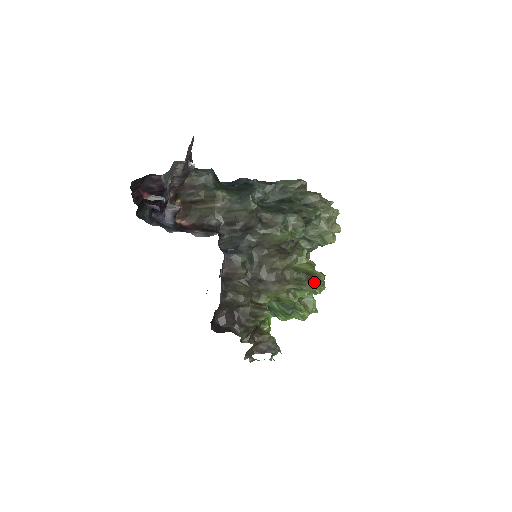
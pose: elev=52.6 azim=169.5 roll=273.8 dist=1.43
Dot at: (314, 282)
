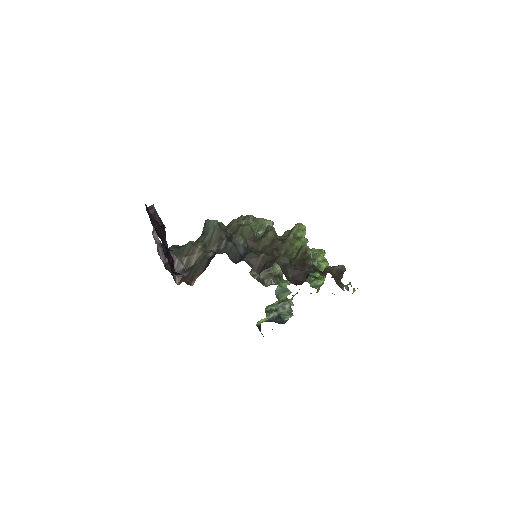
Dot at: (296, 224)
